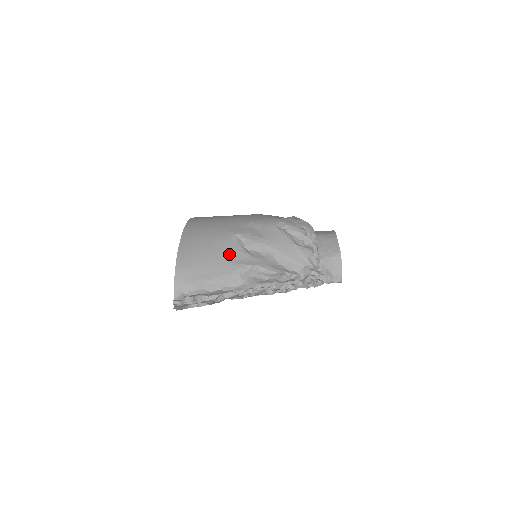
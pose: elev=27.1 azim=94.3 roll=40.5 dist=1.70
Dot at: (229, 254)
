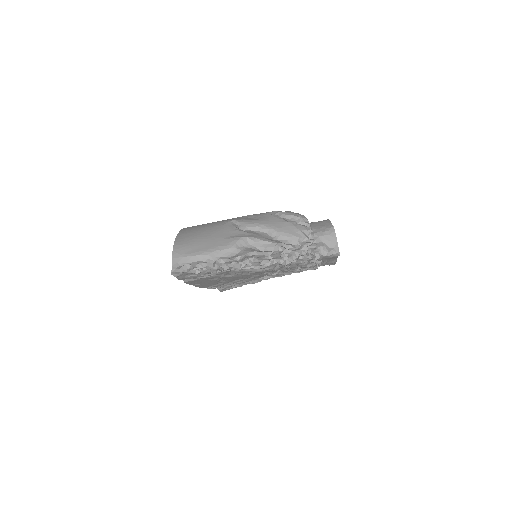
Dot at: (224, 232)
